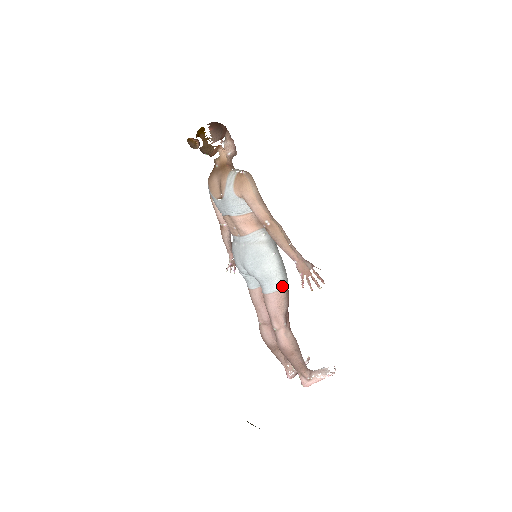
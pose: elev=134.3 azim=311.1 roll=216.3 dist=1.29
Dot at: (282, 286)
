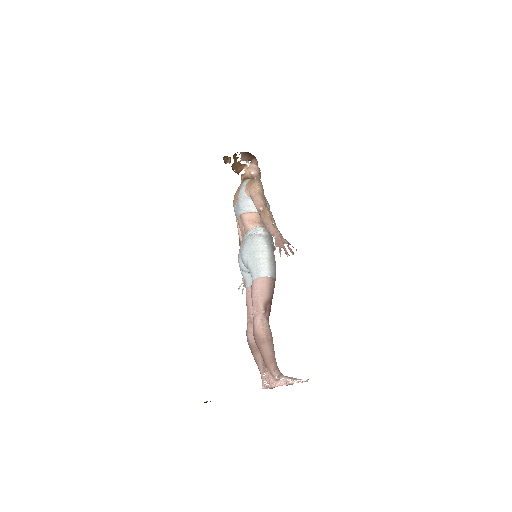
Dot at: (267, 274)
